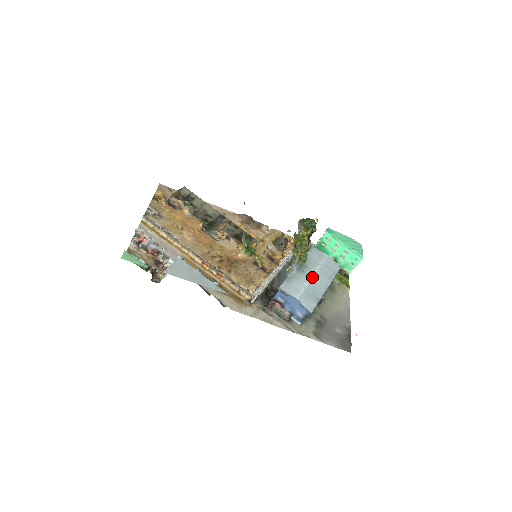
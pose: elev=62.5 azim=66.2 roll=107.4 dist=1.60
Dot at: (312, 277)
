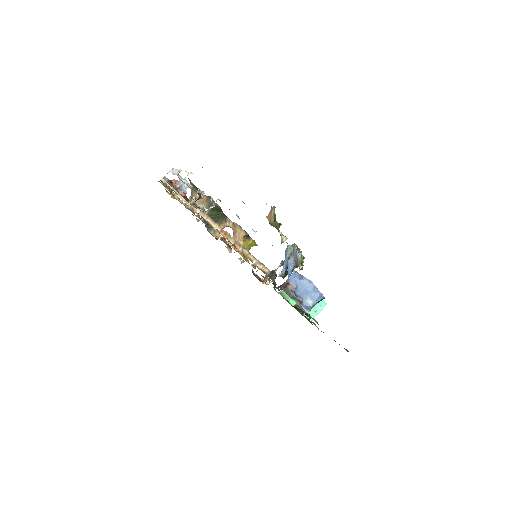
Dot at: occluded
